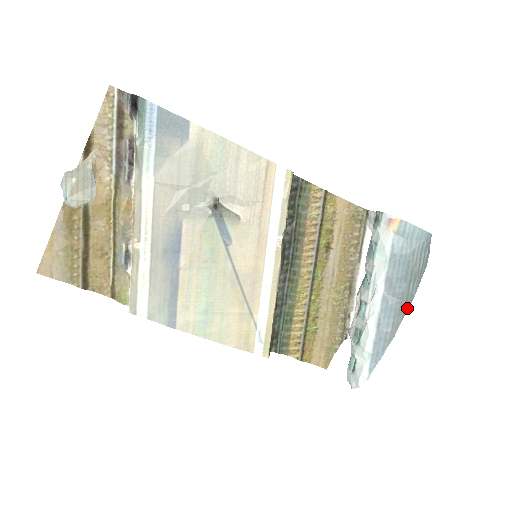
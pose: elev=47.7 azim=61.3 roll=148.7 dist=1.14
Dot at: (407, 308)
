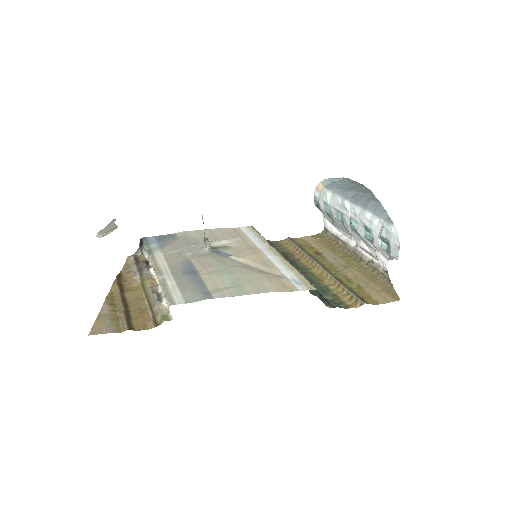
Dot at: (371, 193)
